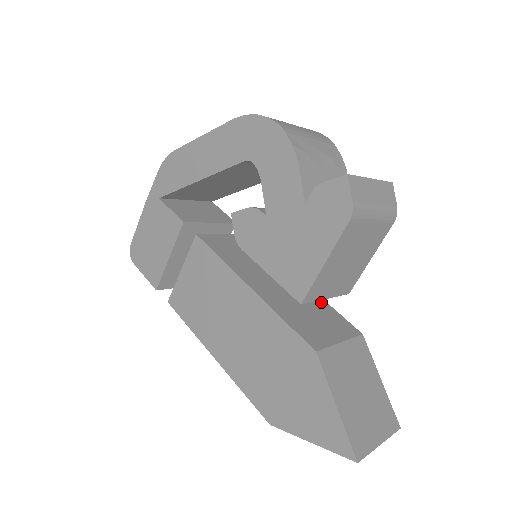
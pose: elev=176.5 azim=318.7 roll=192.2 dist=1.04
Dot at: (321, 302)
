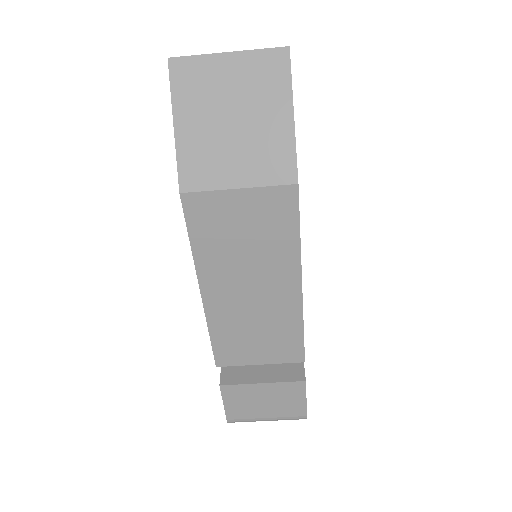
Dot at: occluded
